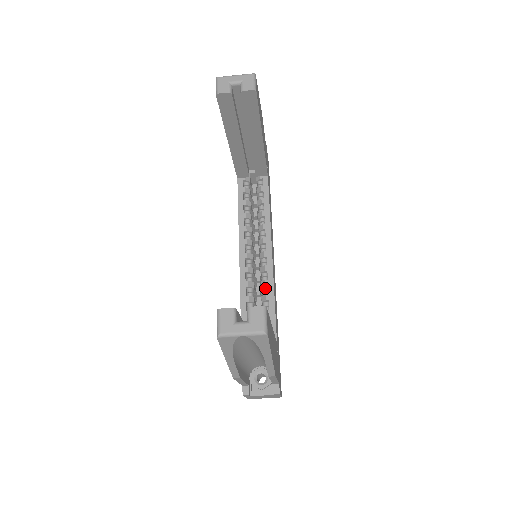
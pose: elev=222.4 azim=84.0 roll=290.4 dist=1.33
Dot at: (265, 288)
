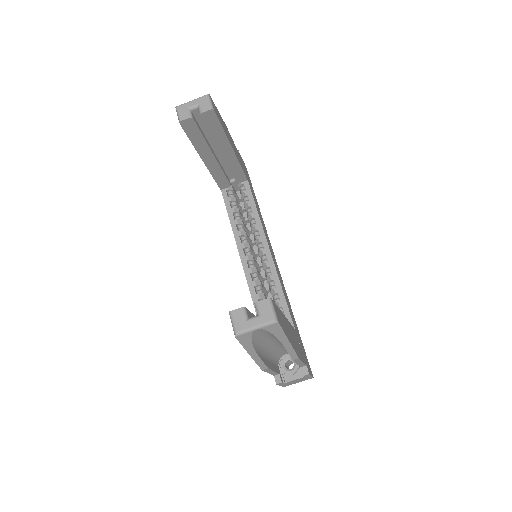
Dot at: (272, 283)
